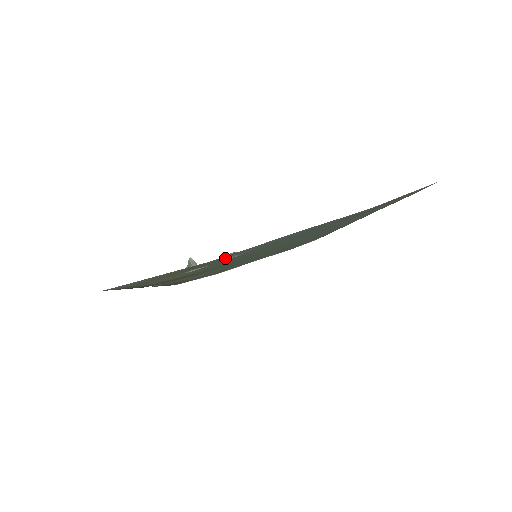
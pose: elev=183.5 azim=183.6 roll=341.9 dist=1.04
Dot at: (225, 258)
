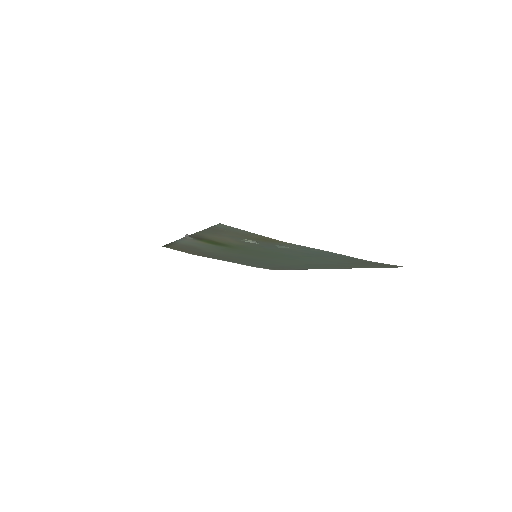
Dot at: (279, 245)
